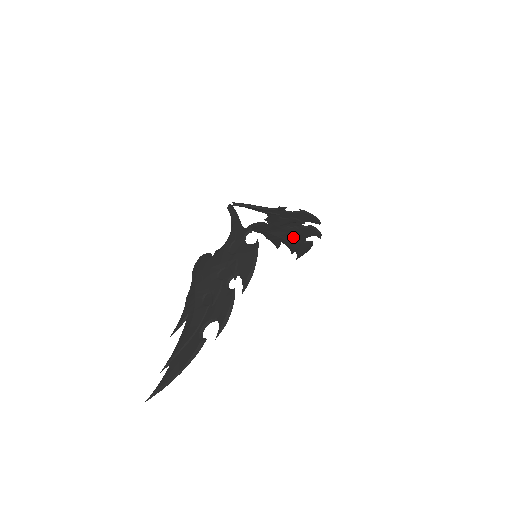
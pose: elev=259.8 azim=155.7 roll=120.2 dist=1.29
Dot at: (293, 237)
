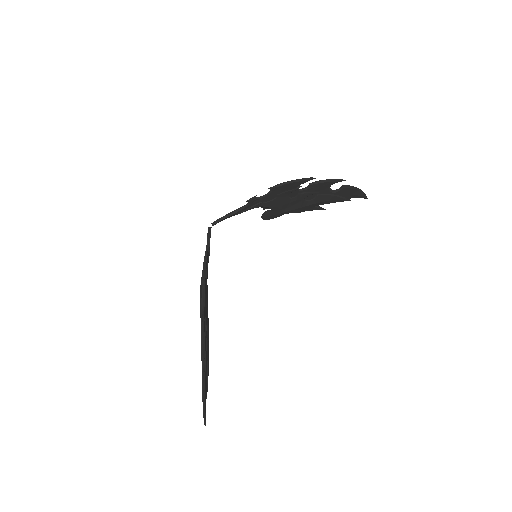
Dot at: (315, 198)
